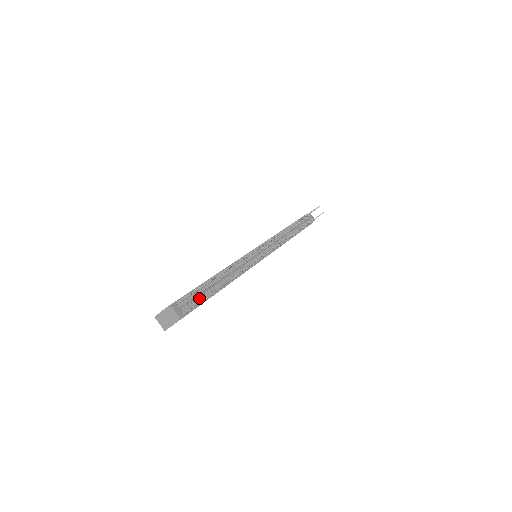
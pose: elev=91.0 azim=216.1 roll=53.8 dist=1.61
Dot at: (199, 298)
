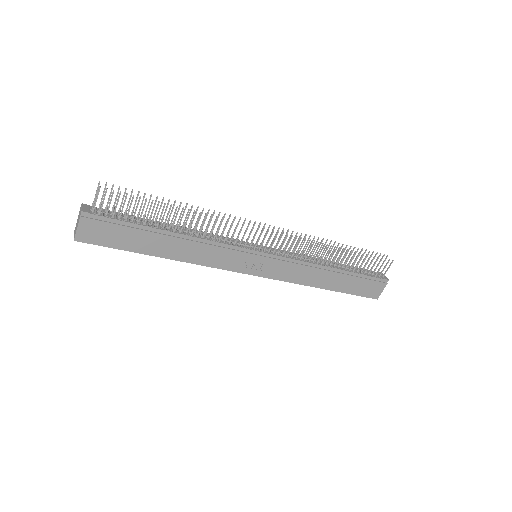
Dot at: (126, 220)
